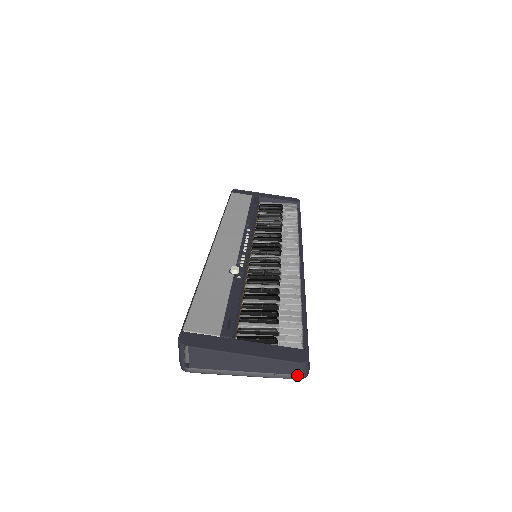
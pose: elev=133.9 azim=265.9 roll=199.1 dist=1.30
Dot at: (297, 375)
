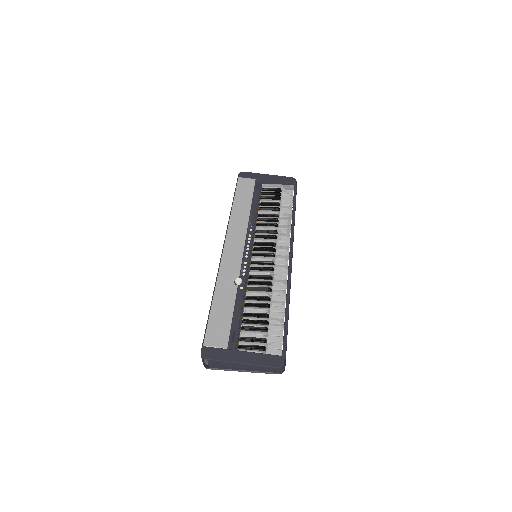
Dot at: (277, 373)
